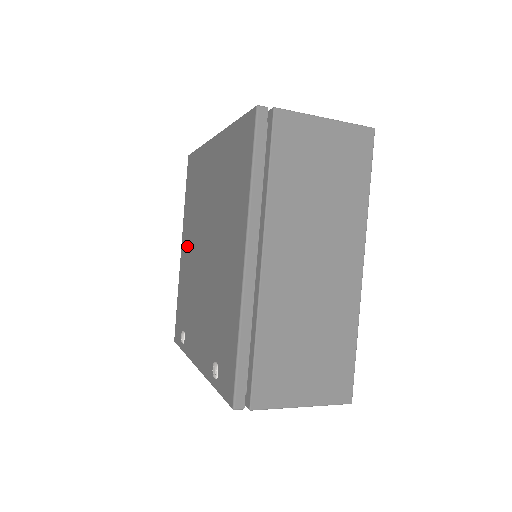
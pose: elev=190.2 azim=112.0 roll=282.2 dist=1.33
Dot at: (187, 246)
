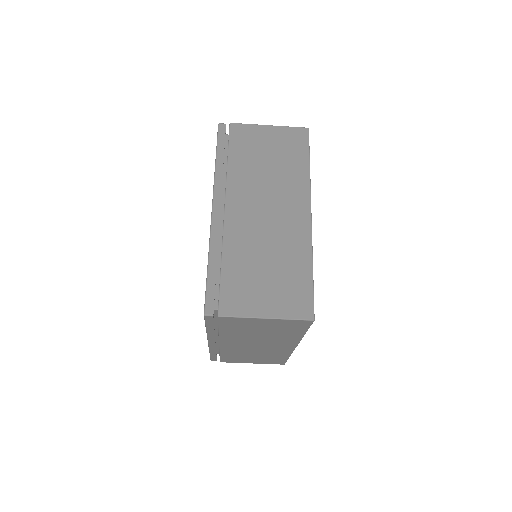
Dot at: occluded
